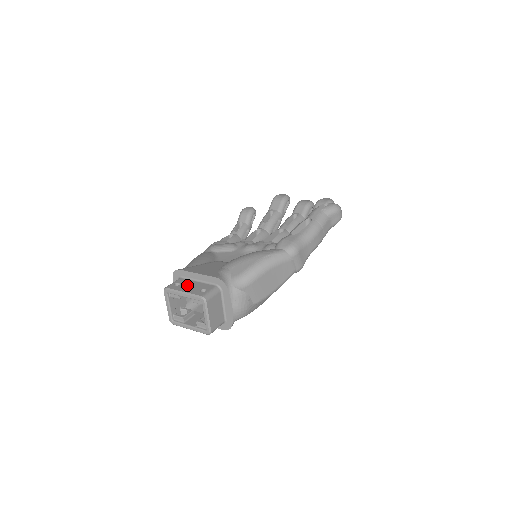
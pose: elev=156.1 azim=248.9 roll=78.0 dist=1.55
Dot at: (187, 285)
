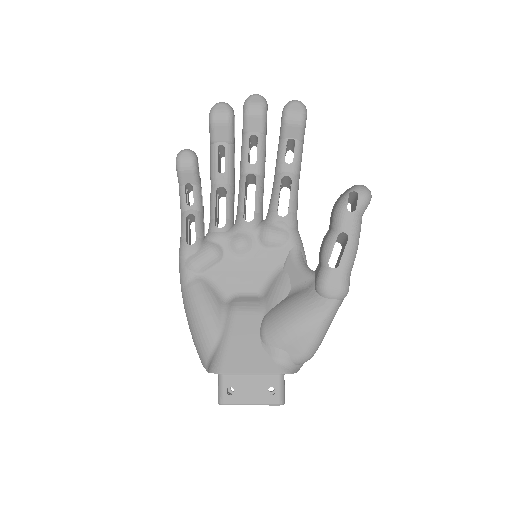
Dot at: (244, 389)
